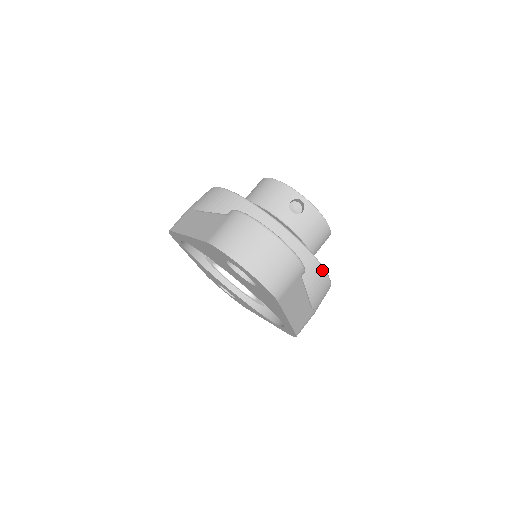
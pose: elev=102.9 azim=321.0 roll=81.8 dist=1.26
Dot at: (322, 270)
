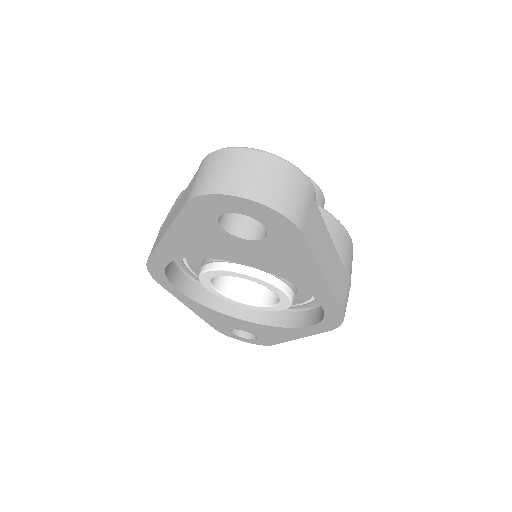
Dot at: (335, 220)
